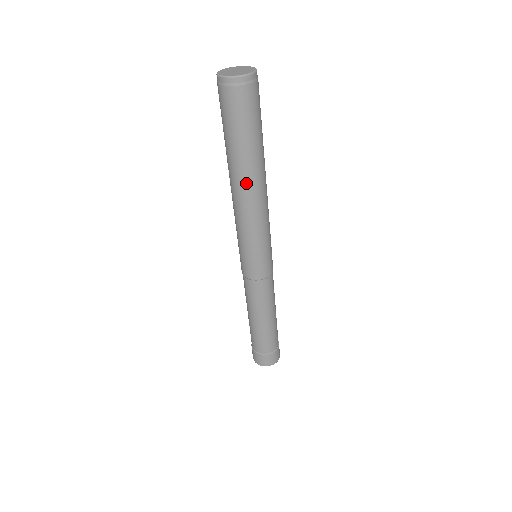
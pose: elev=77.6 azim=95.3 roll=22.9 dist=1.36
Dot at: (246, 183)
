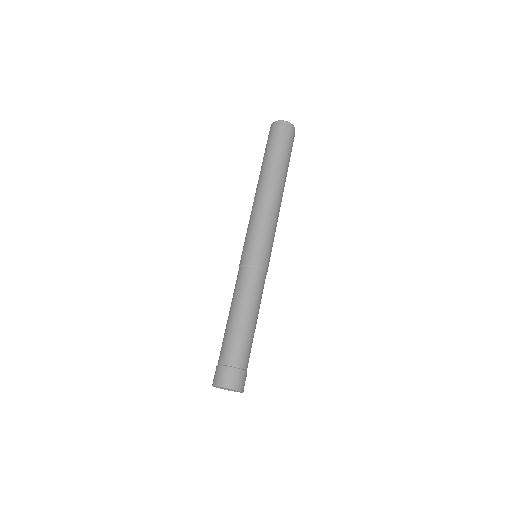
Dot at: (268, 181)
